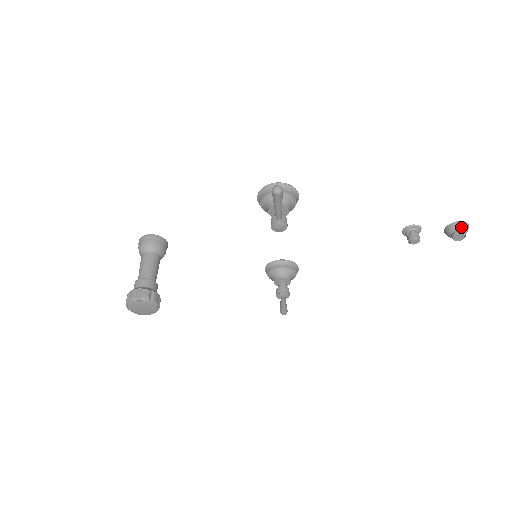
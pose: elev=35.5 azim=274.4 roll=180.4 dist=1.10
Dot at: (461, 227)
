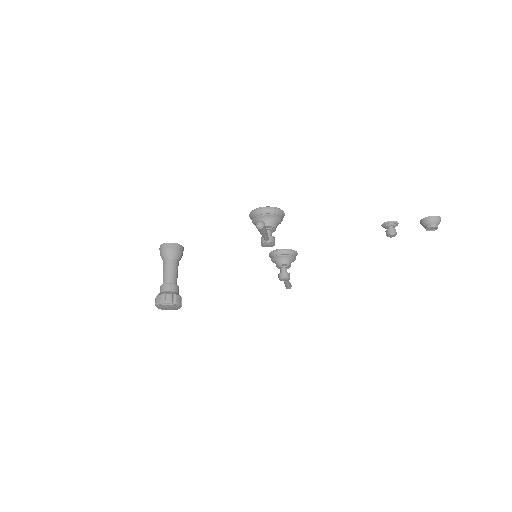
Dot at: (433, 221)
